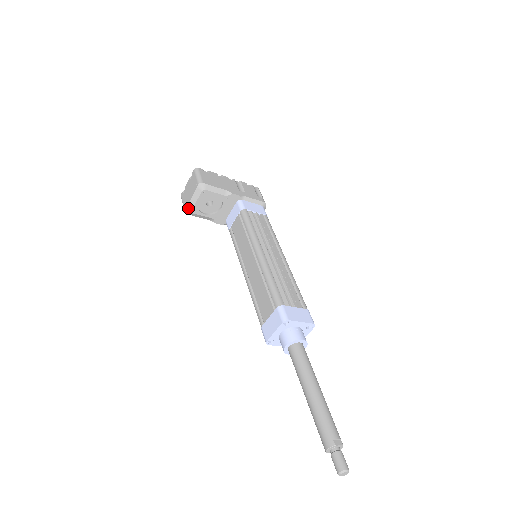
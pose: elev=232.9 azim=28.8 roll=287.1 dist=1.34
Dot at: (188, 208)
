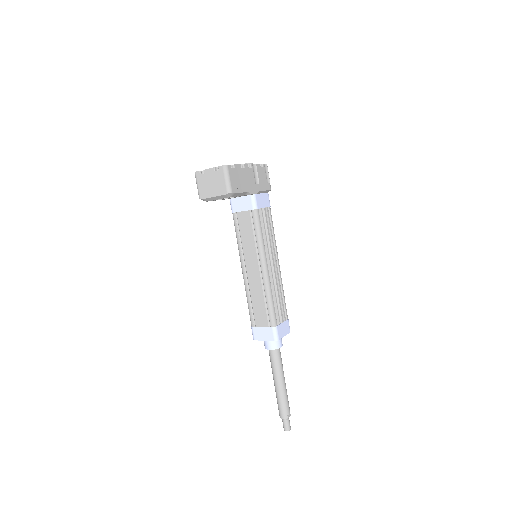
Dot at: (205, 199)
